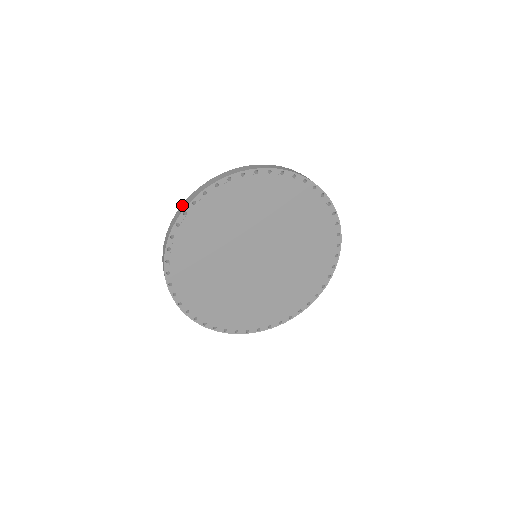
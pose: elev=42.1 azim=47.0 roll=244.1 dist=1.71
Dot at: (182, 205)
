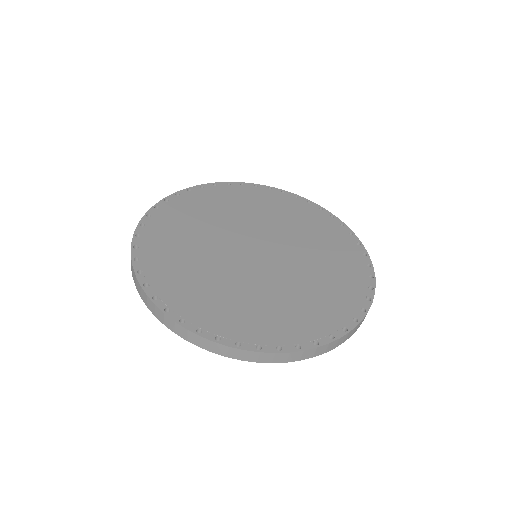
Dot at: occluded
